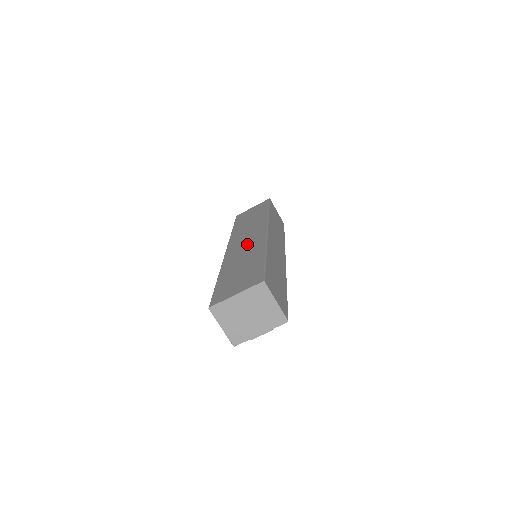
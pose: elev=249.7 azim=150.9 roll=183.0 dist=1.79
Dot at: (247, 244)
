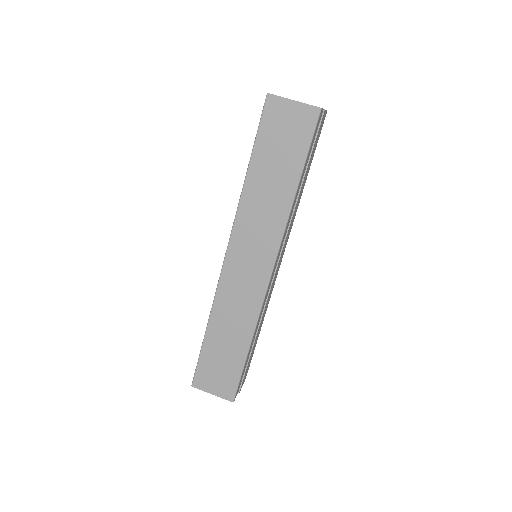
Dot at: occluded
